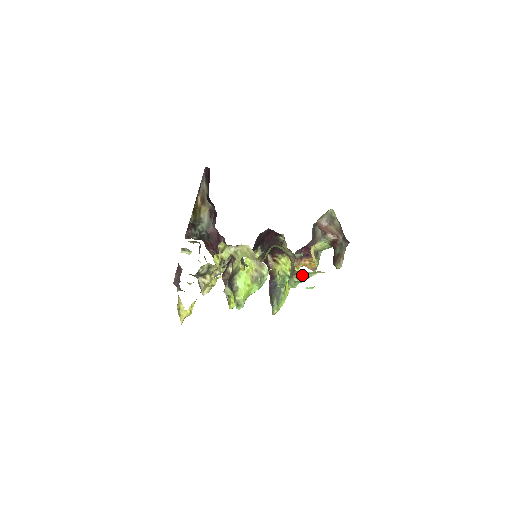
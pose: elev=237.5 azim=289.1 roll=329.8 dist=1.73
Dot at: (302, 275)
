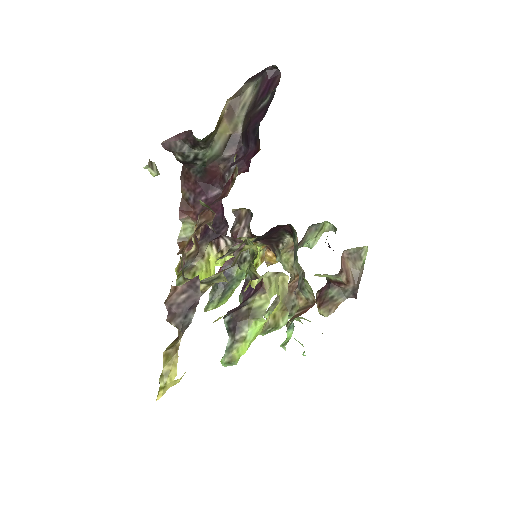
Dot at: (295, 319)
